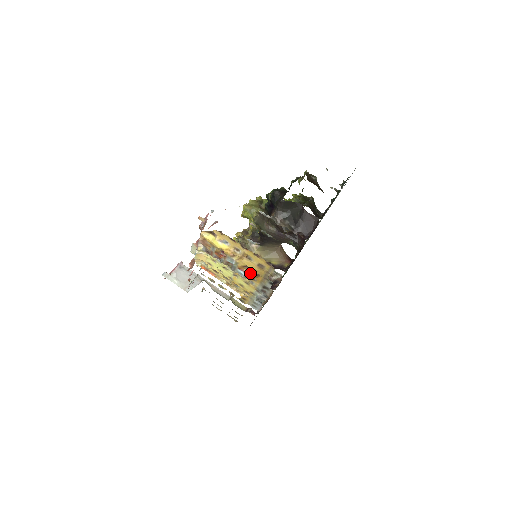
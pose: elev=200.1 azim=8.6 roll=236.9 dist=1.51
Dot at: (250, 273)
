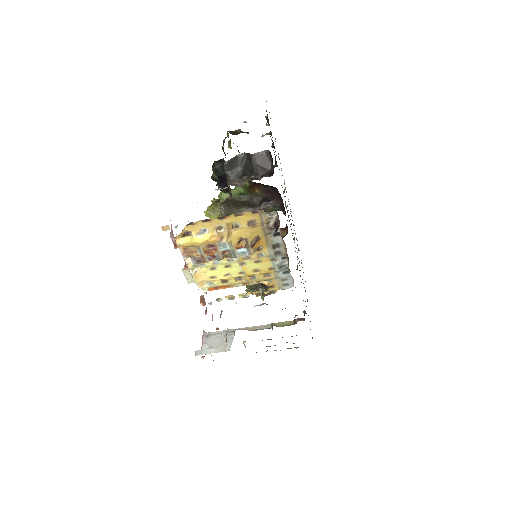
Dot at: (249, 242)
